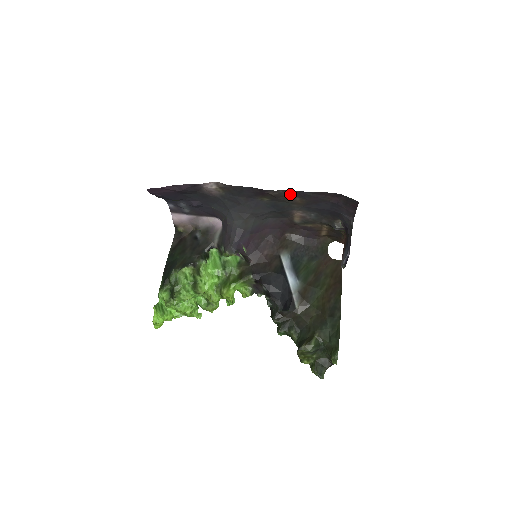
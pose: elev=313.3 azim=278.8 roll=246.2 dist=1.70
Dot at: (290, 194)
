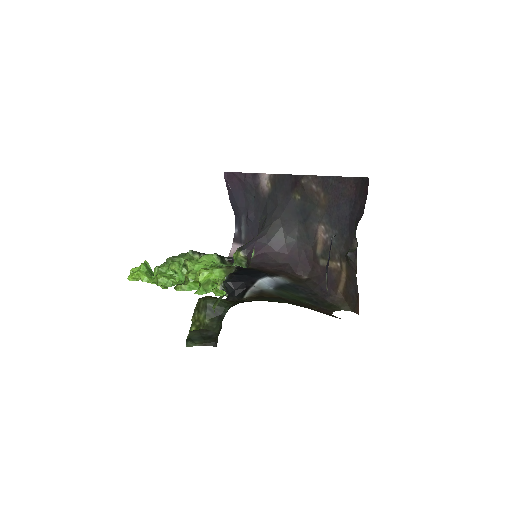
Dot at: (317, 186)
